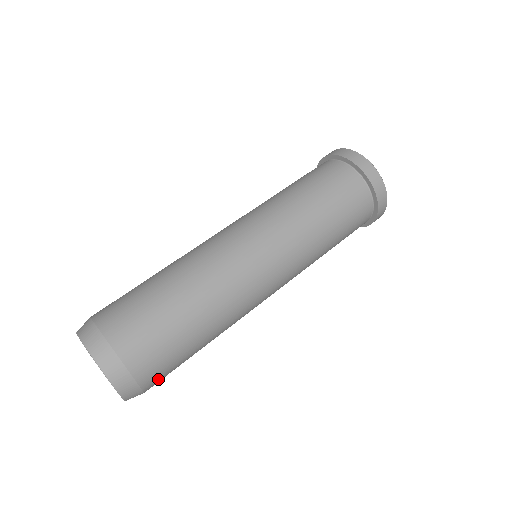
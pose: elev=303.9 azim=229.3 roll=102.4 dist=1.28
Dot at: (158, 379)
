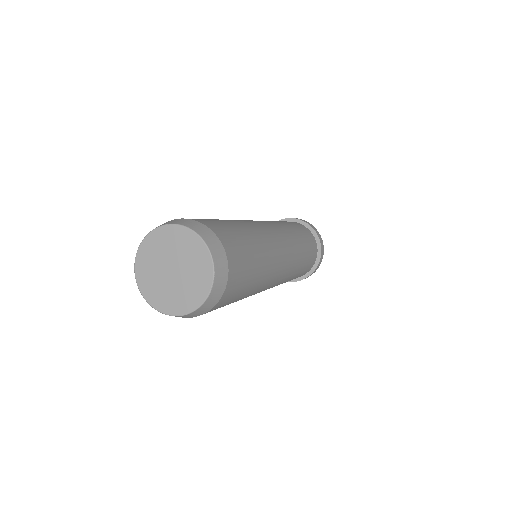
Dot at: (230, 244)
